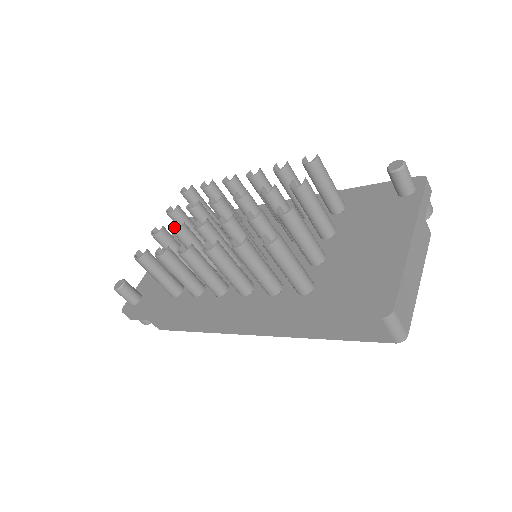
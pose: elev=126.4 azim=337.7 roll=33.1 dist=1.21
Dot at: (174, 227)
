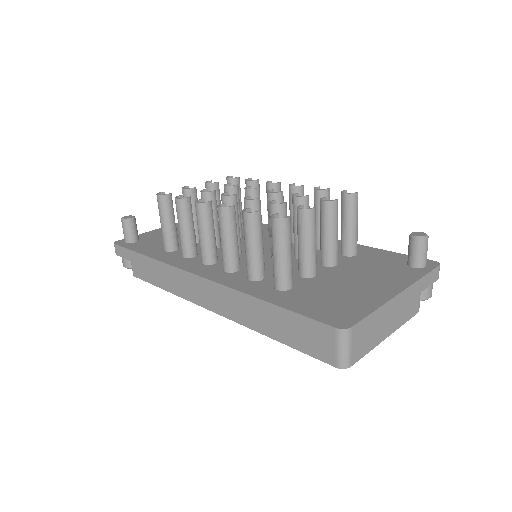
Dot at: (205, 190)
